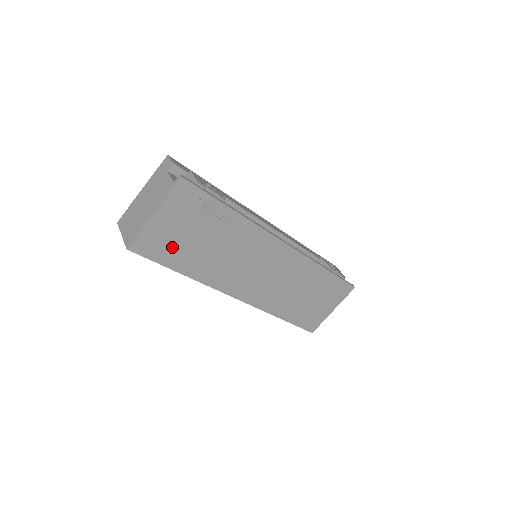
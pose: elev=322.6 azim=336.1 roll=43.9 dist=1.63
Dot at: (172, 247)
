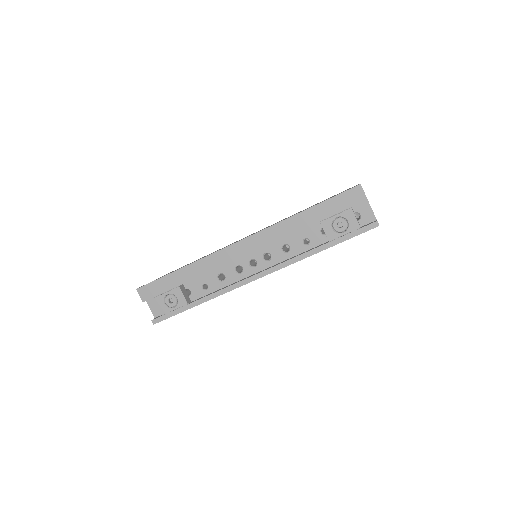
Dot at: occluded
